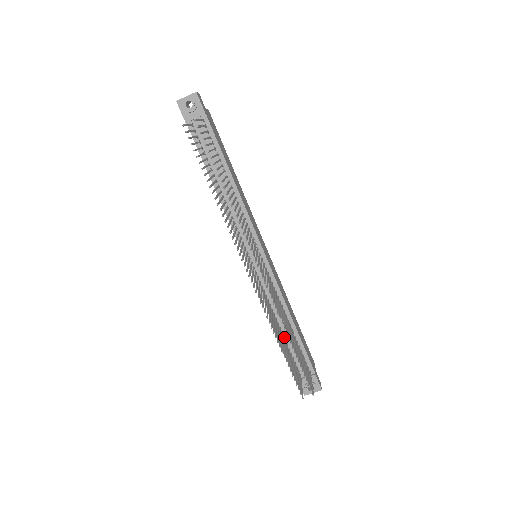
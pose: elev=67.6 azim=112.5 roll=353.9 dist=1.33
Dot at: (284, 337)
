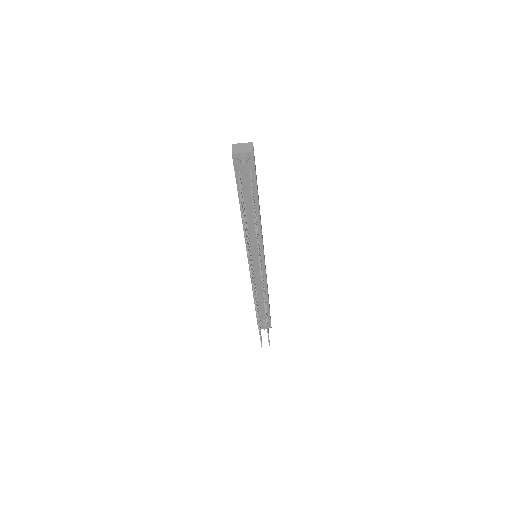
Dot at: (258, 302)
